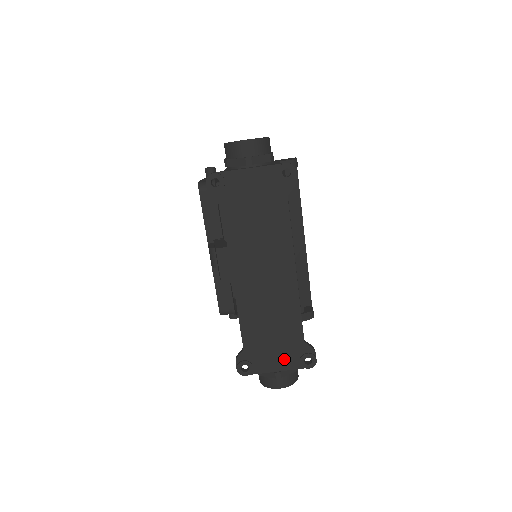
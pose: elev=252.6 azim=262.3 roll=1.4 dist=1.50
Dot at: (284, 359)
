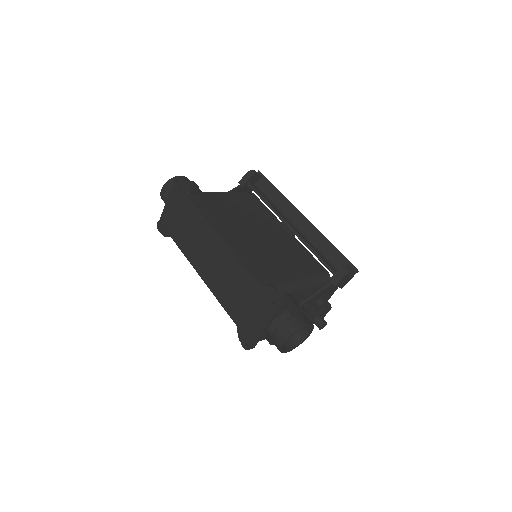
Dot at: (261, 313)
